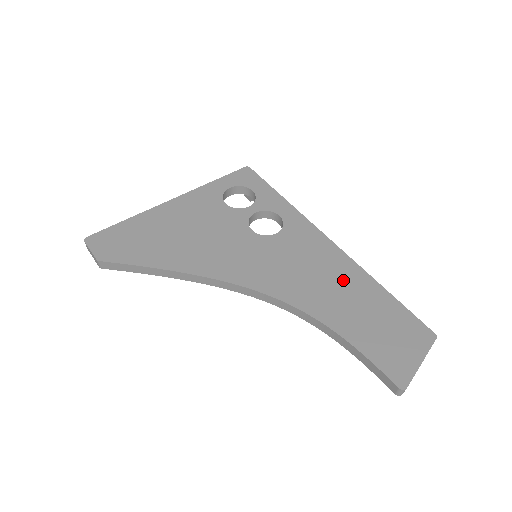
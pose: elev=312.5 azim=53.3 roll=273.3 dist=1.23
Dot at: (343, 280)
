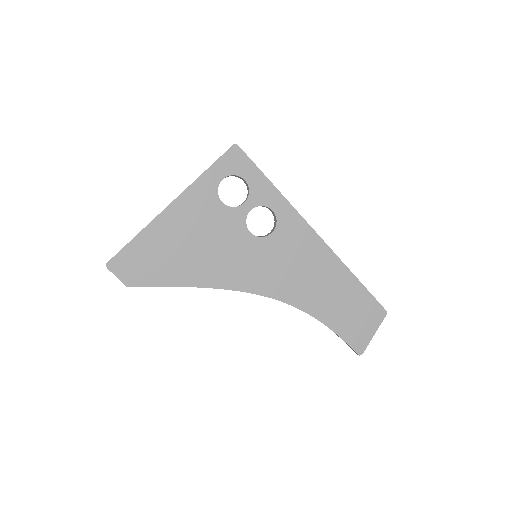
Dot at: (326, 275)
